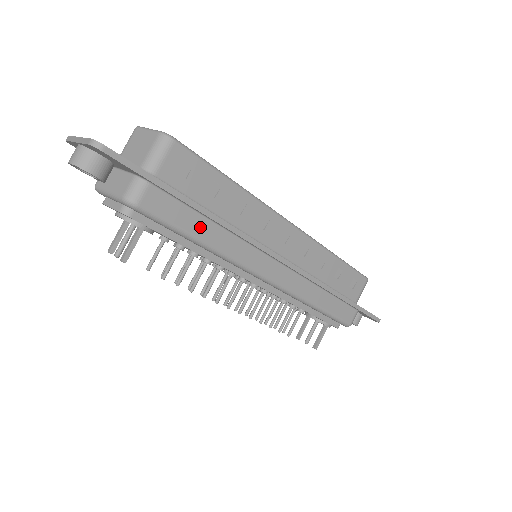
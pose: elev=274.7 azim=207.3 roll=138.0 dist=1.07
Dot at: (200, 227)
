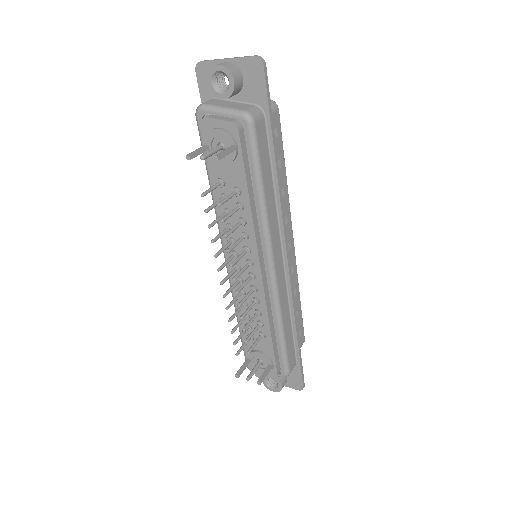
Dot at: (267, 179)
